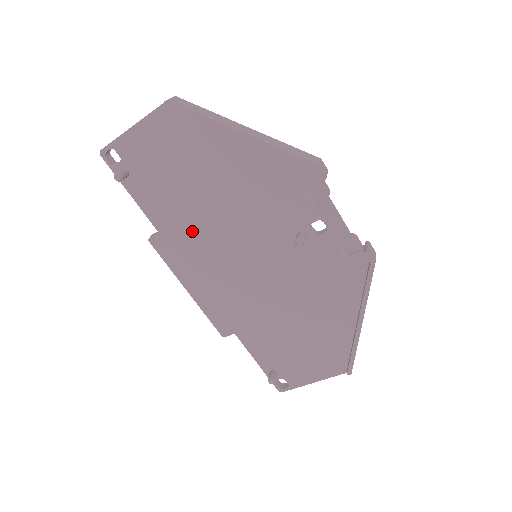
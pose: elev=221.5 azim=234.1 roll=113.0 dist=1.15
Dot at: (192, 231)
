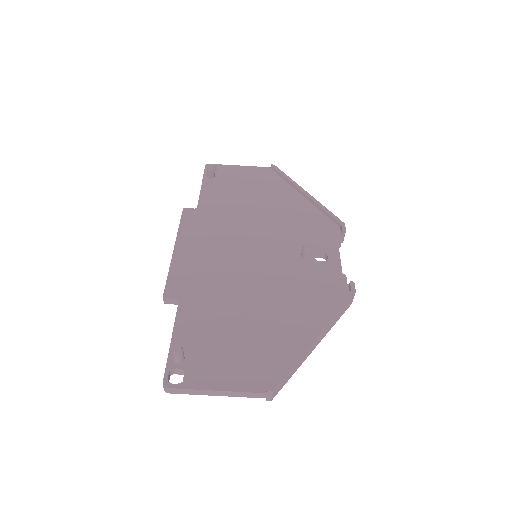
Dot at: (223, 219)
